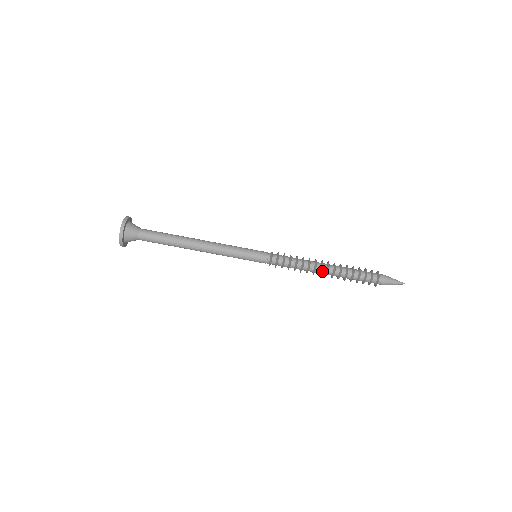
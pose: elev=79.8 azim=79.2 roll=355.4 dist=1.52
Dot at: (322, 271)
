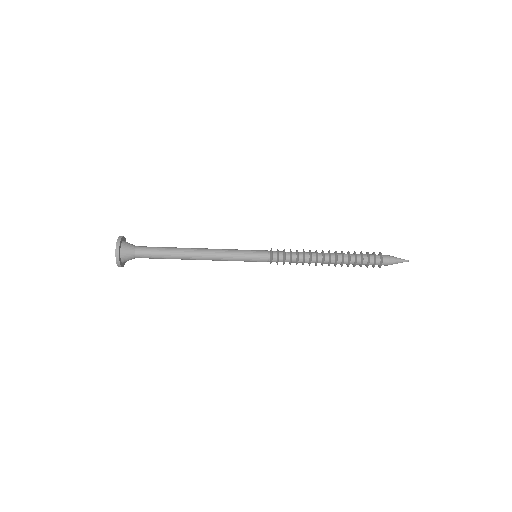
Dot at: (324, 259)
